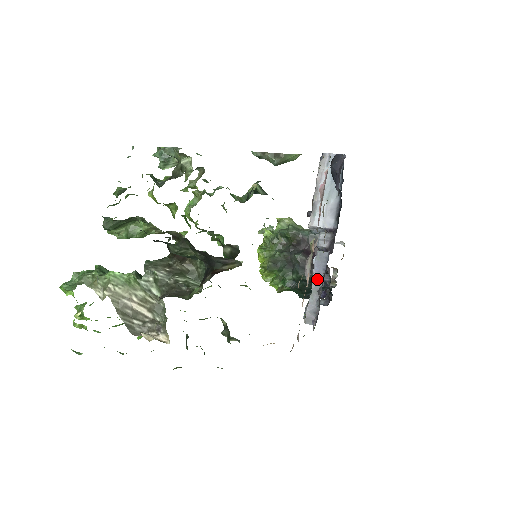
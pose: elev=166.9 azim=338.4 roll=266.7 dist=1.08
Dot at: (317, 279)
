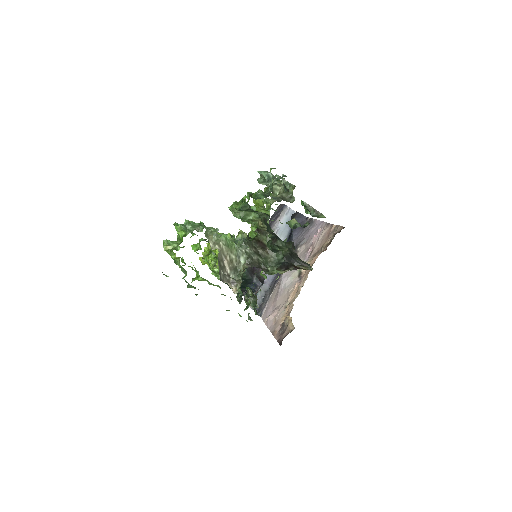
Dot at: (266, 284)
